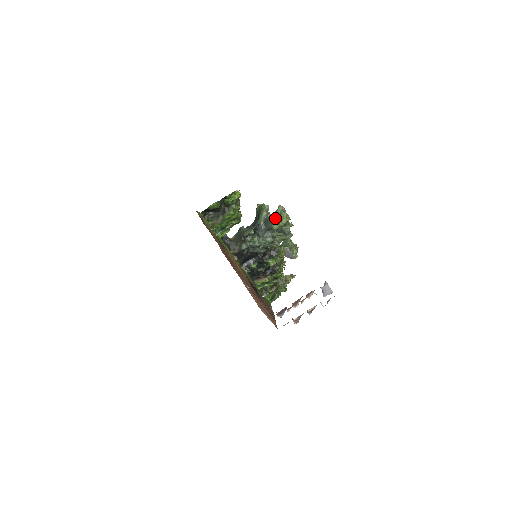
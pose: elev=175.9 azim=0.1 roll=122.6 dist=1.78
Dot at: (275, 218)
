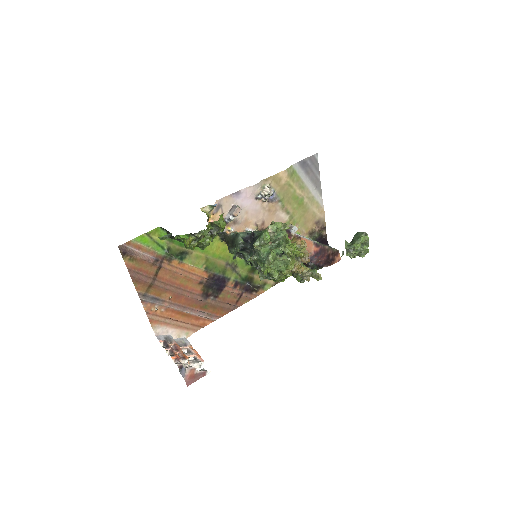
Dot at: (261, 259)
